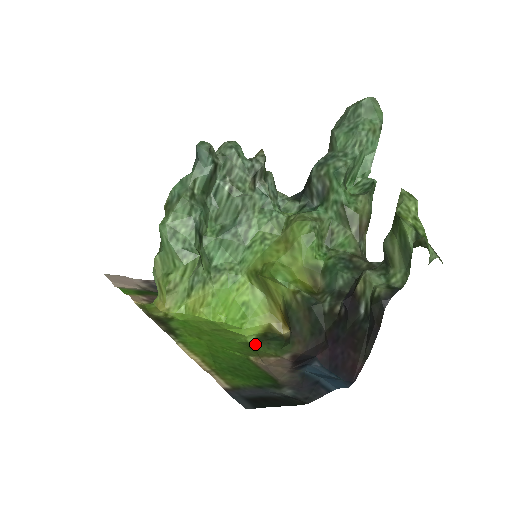
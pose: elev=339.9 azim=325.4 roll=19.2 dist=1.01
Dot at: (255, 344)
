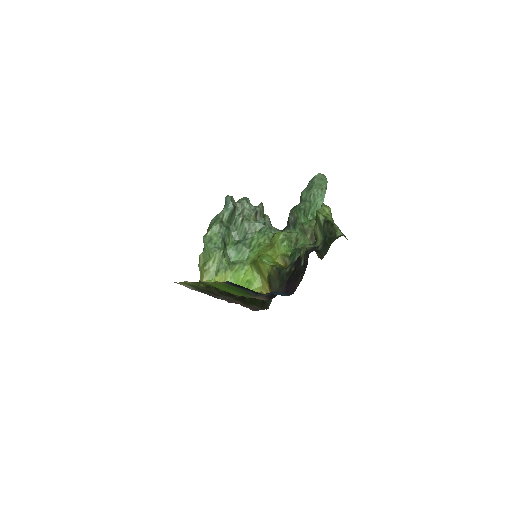
Dot at: (250, 297)
